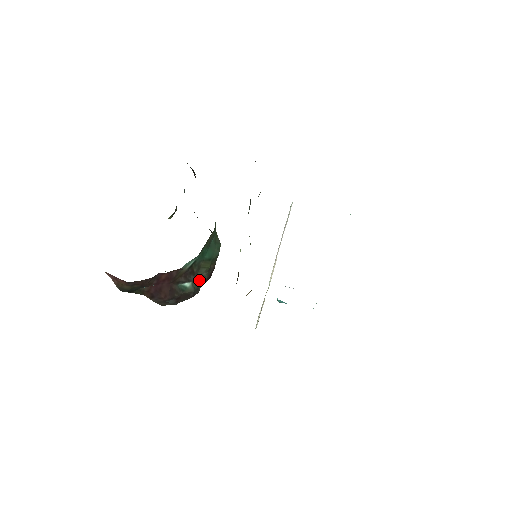
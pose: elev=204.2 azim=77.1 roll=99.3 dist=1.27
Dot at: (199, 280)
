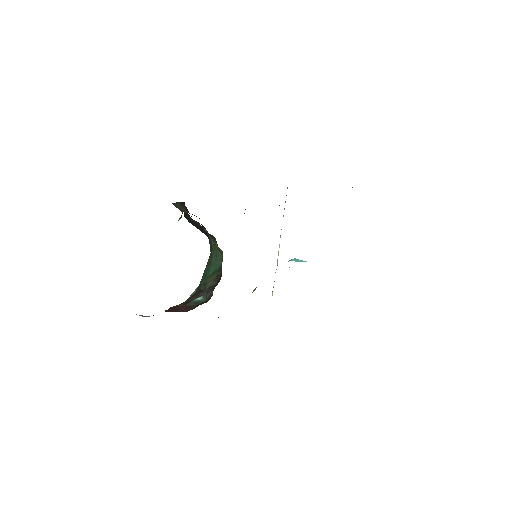
Dot at: (209, 289)
